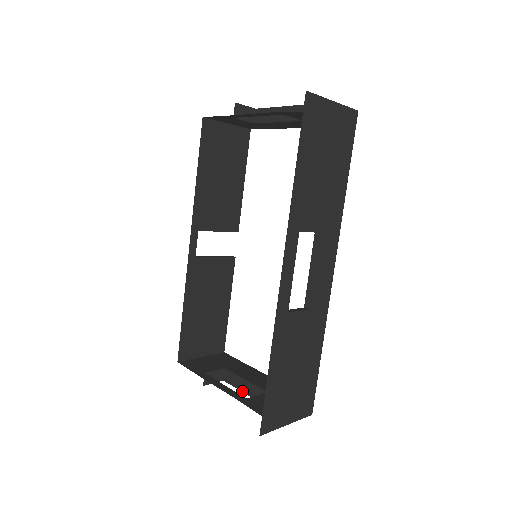
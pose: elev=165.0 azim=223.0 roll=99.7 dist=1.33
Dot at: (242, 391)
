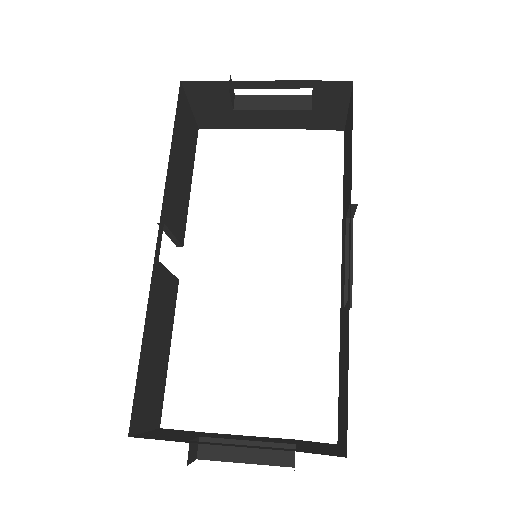
Dot at: (242, 462)
